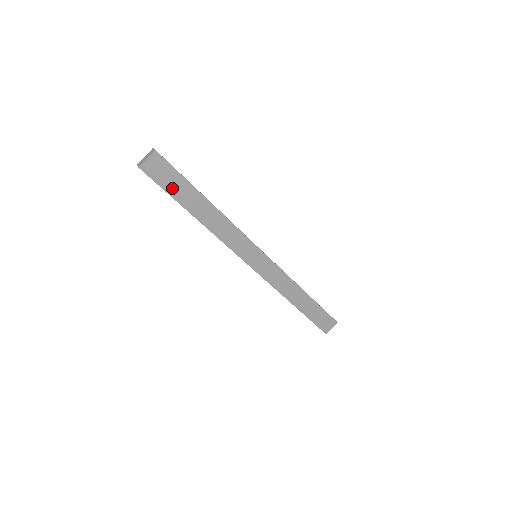
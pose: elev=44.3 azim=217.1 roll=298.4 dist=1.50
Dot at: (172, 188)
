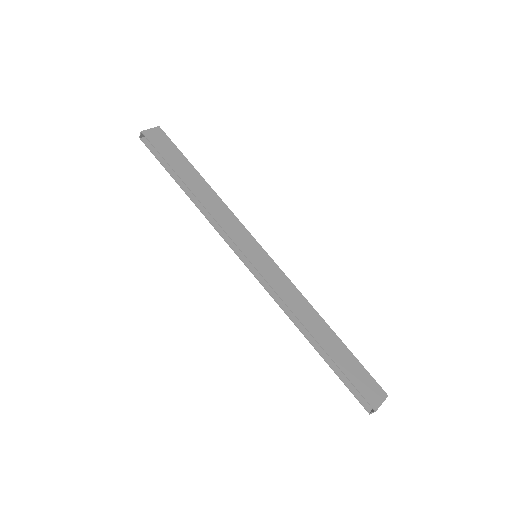
Dot at: (169, 156)
